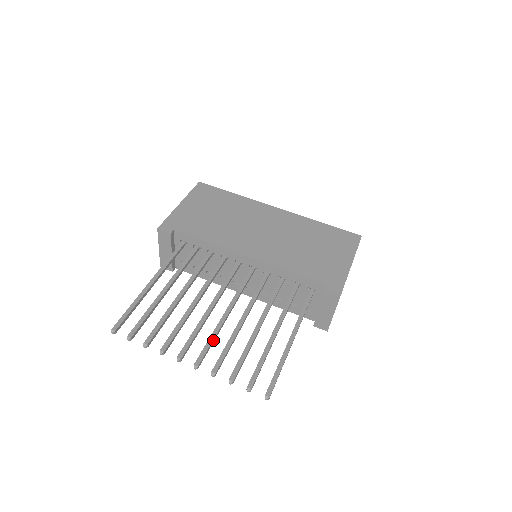
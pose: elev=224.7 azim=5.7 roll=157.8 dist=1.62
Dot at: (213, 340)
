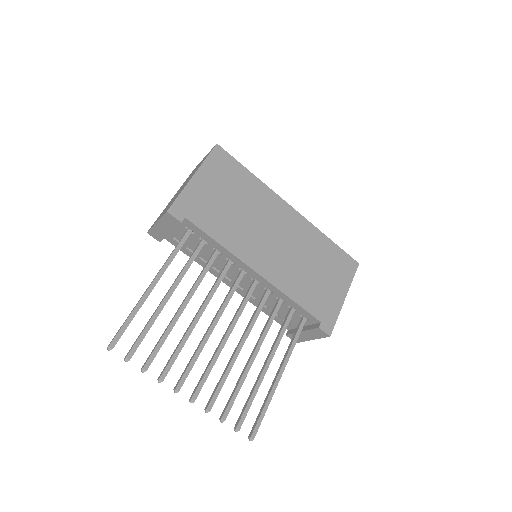
Dot at: (210, 370)
